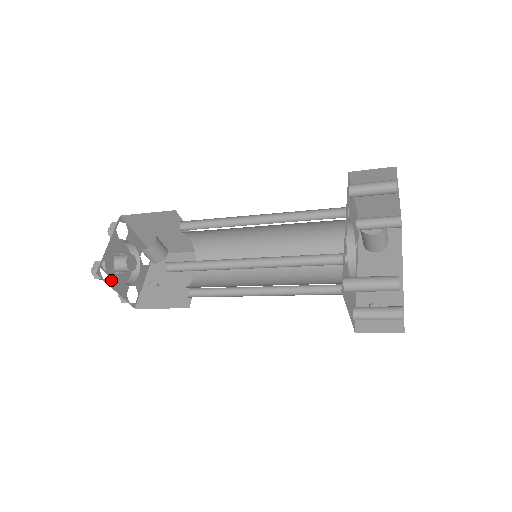
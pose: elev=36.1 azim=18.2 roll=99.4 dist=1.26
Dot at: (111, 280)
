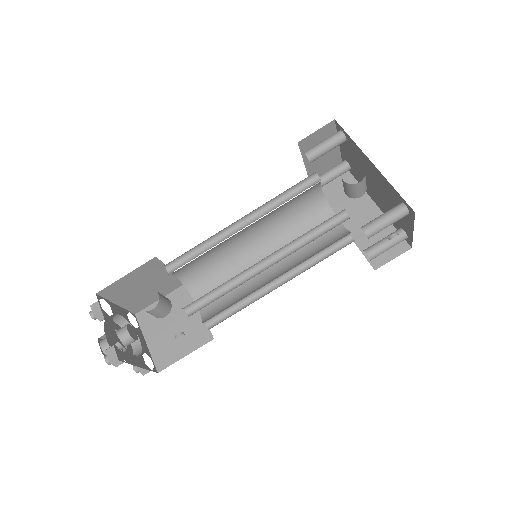
Dot at: (130, 359)
